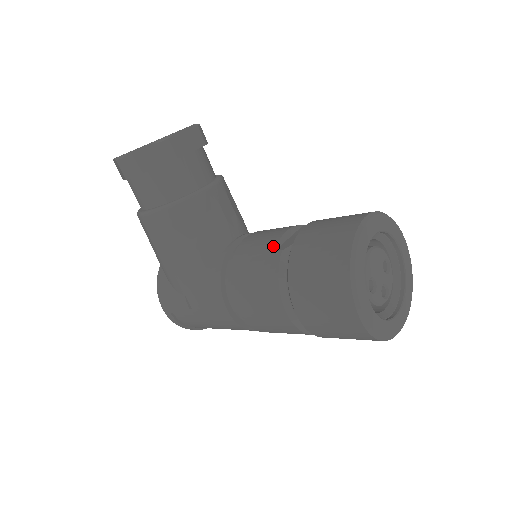
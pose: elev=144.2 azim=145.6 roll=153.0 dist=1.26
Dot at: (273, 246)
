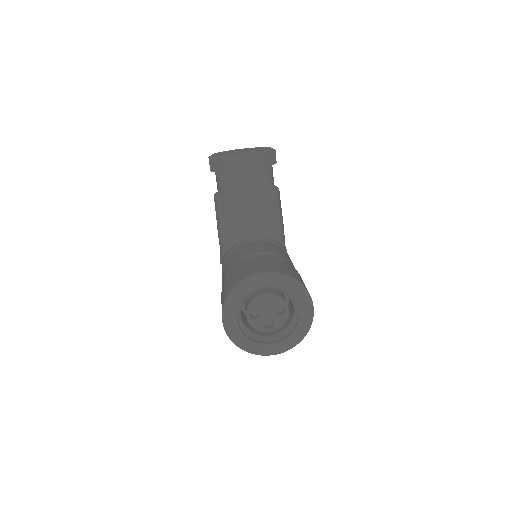
Dot at: (241, 256)
